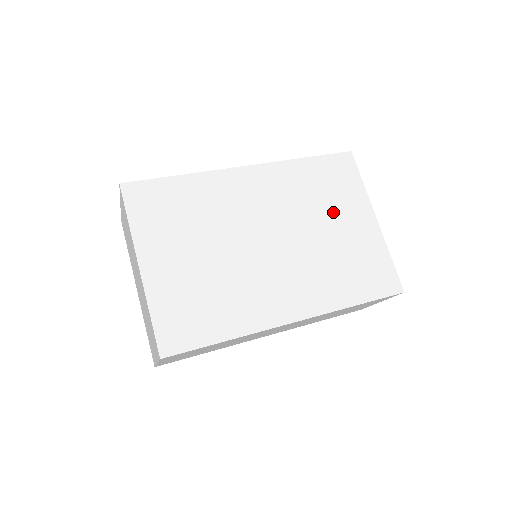
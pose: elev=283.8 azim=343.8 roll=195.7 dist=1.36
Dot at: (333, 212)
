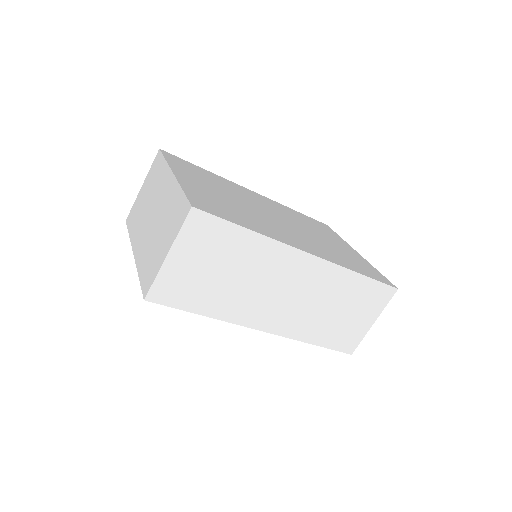
Dot at: (324, 235)
